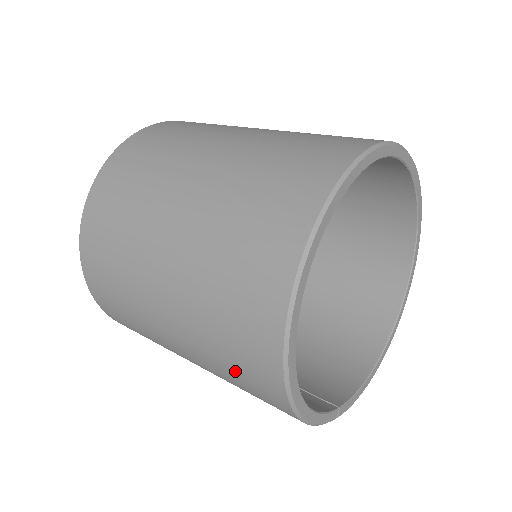
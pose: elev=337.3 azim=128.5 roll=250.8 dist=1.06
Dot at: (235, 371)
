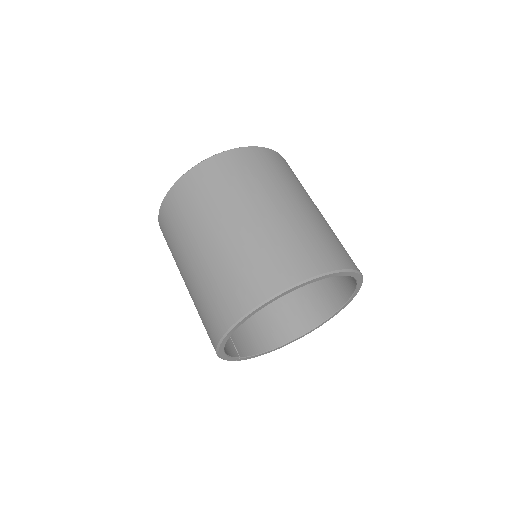
Dot at: (204, 315)
